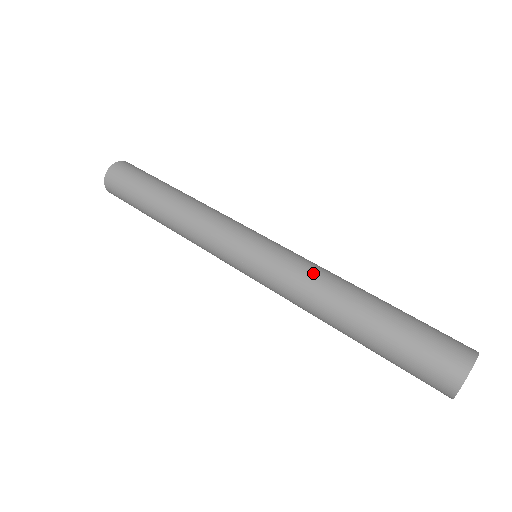
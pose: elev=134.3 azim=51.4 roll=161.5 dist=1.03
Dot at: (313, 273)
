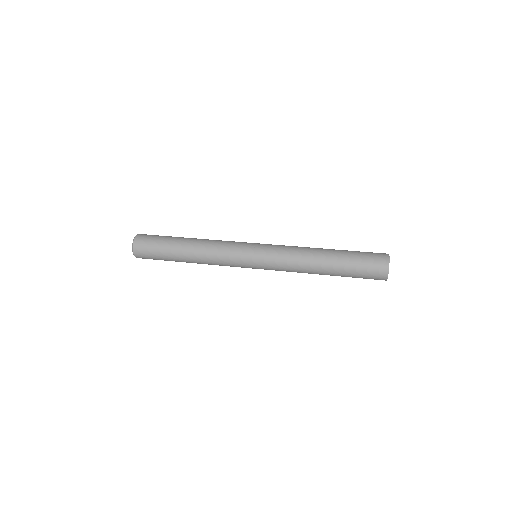
Dot at: (297, 246)
